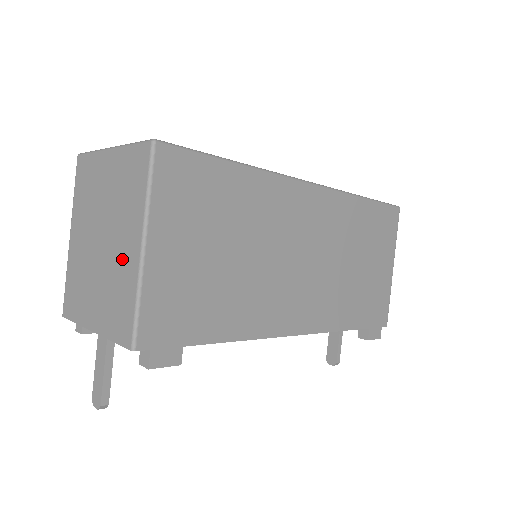
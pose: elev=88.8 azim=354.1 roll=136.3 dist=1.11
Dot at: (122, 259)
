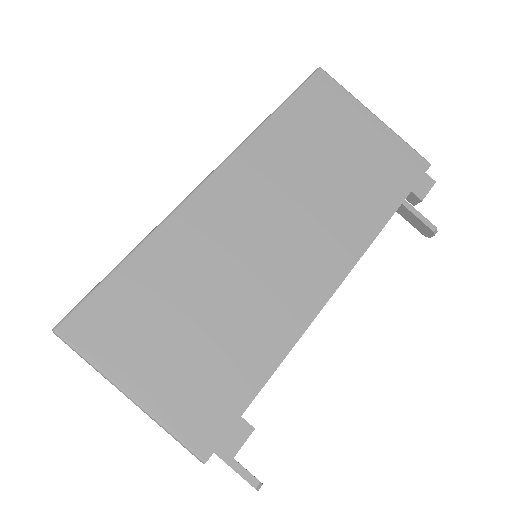
Dot at: occluded
